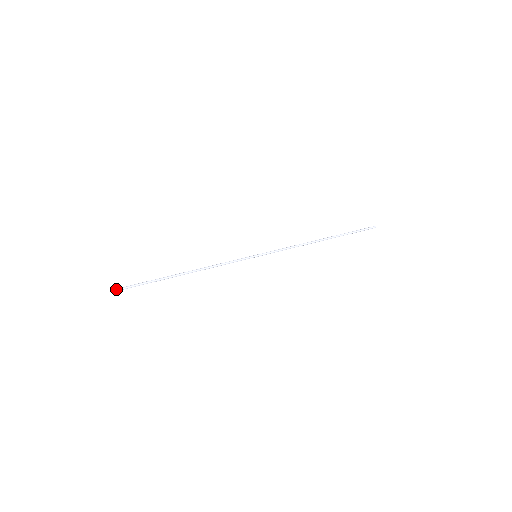
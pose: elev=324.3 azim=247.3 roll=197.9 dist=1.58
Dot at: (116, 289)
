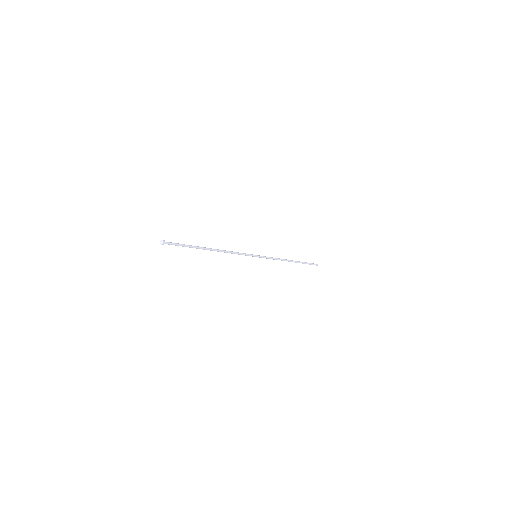
Dot at: (164, 241)
